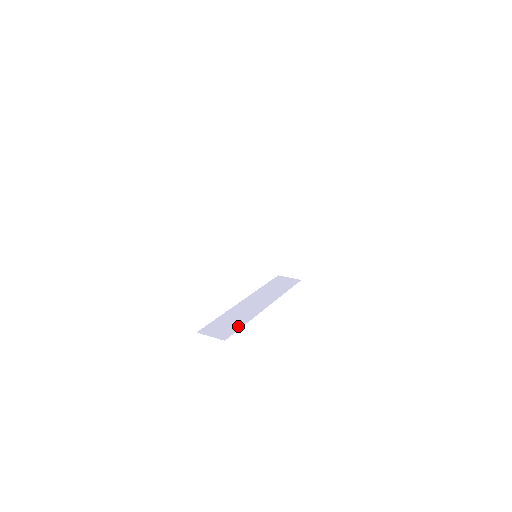
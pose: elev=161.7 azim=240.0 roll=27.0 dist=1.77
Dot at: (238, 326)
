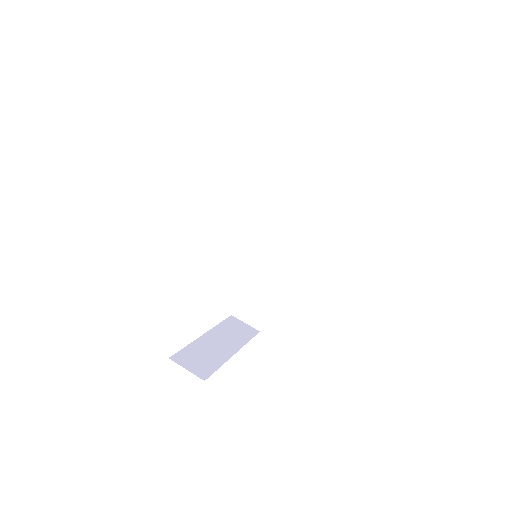
Dot at: (268, 304)
